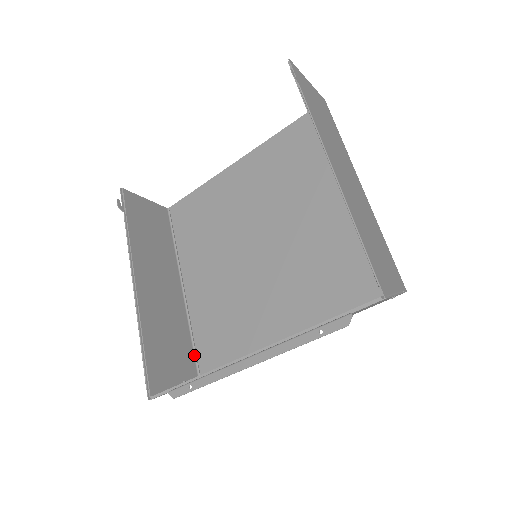
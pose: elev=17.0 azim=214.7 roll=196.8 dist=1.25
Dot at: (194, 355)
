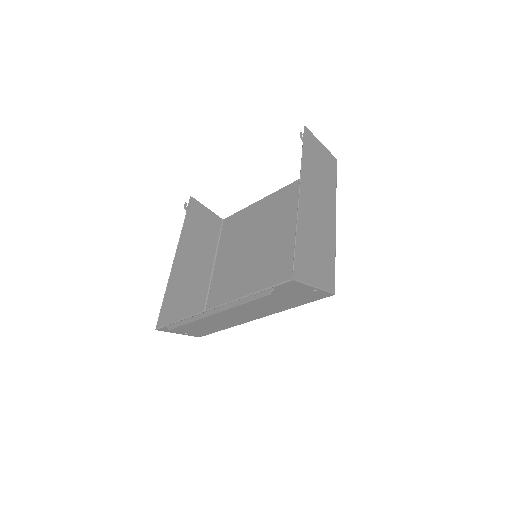
Dot at: occluded
